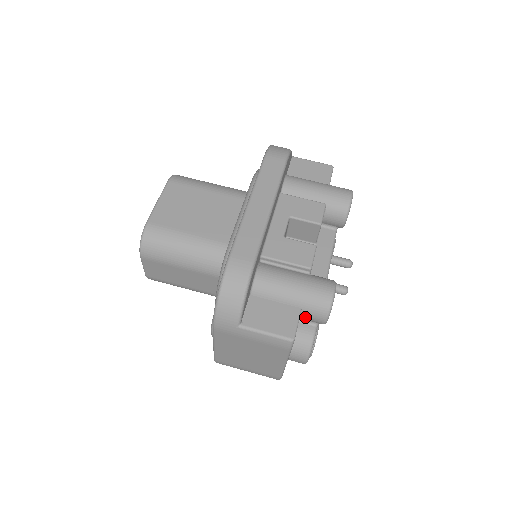
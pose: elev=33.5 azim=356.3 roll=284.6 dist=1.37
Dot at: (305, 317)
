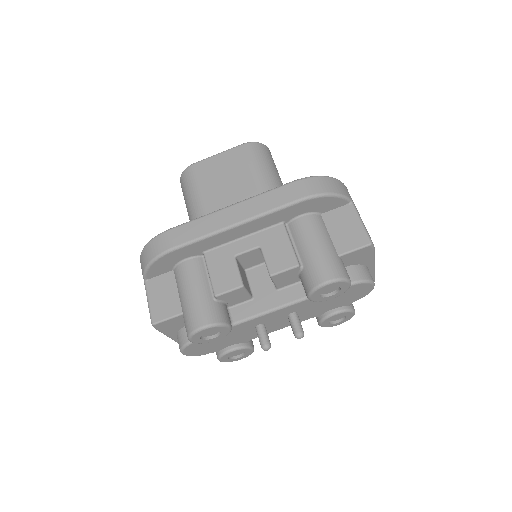
Dot at: occluded
